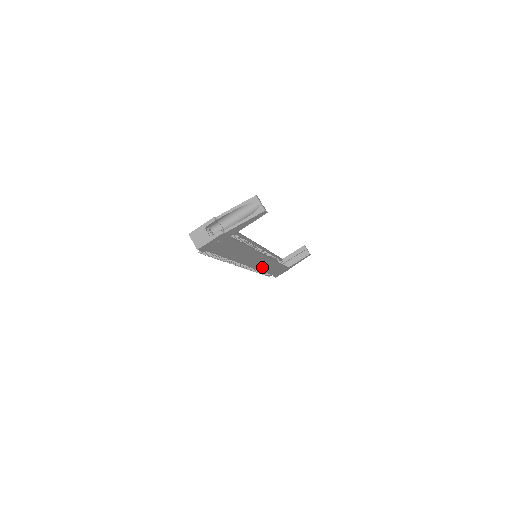
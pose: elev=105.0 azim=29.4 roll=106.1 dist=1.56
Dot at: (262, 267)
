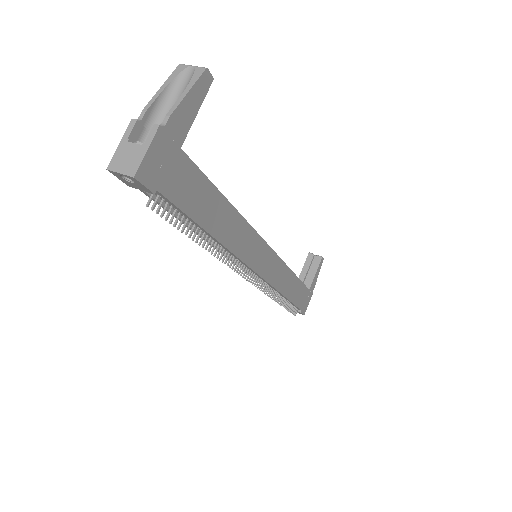
Dot at: (275, 280)
